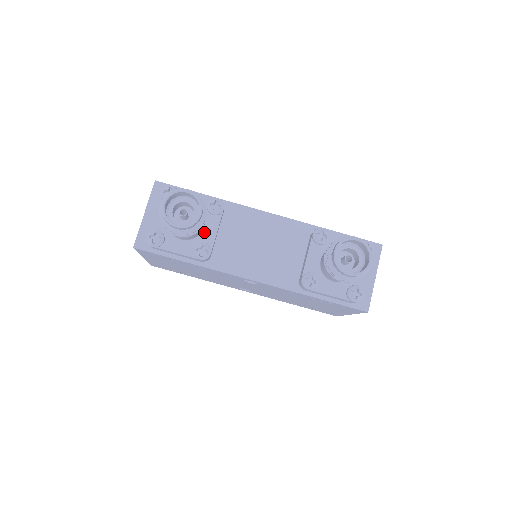
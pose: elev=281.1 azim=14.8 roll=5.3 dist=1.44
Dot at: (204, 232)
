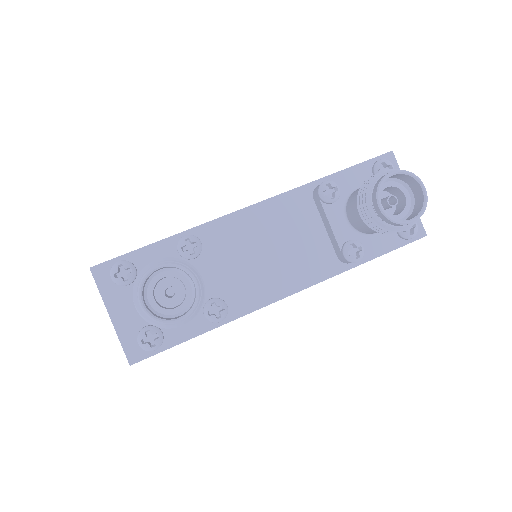
Dot at: occluded
